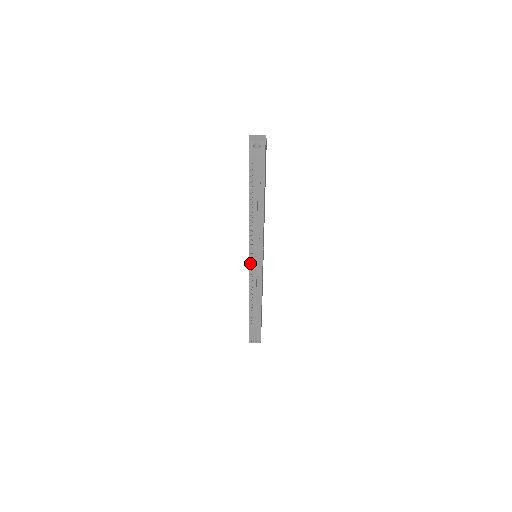
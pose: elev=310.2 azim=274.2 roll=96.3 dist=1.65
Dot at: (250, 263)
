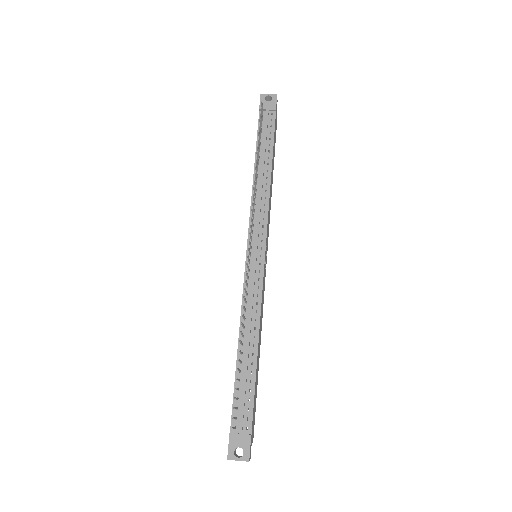
Dot at: occluded
